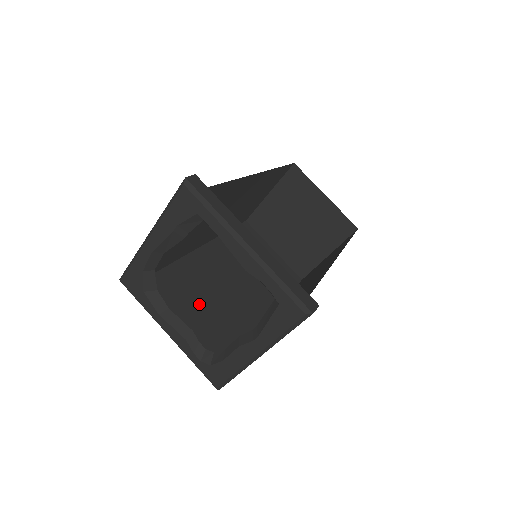
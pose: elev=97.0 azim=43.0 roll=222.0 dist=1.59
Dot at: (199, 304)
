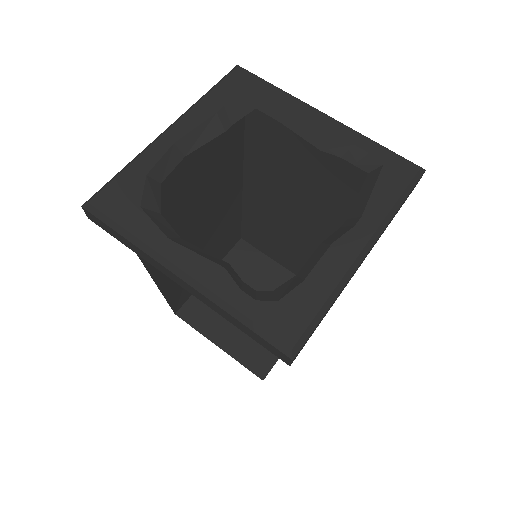
Dot at: occluded
